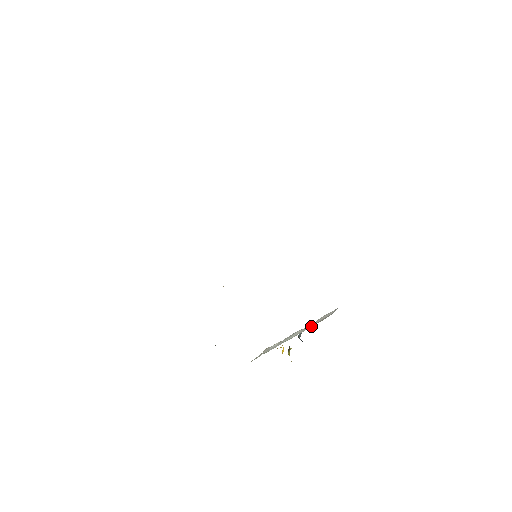
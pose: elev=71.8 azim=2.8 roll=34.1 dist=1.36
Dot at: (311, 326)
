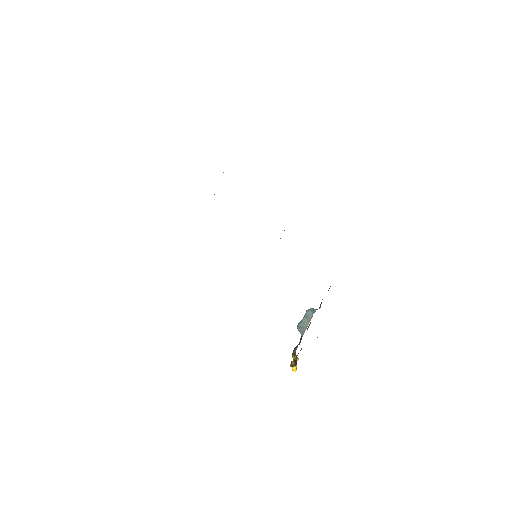
Dot at: occluded
